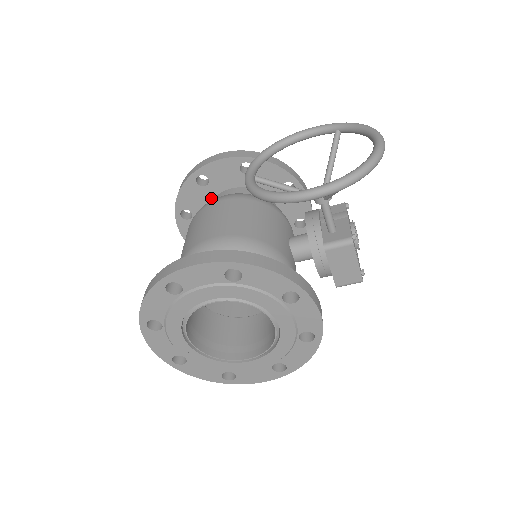
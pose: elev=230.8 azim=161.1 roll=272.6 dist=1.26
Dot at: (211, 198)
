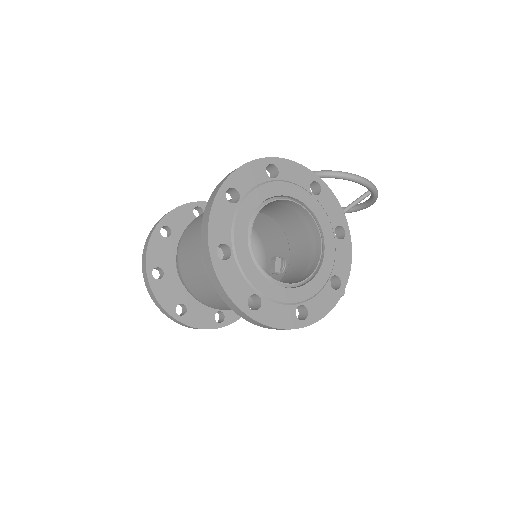
Dot at: occluded
